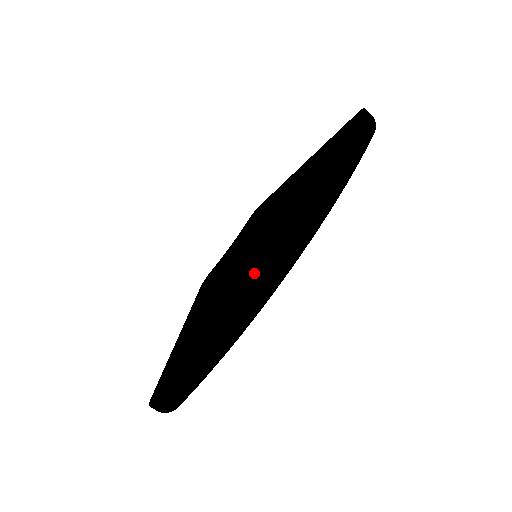
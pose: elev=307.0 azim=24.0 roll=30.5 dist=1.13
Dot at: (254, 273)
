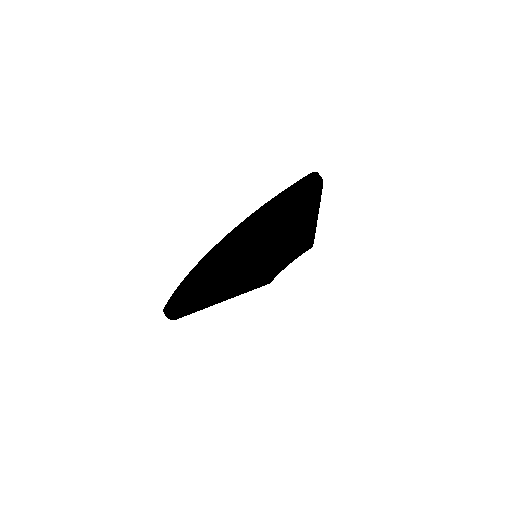
Dot at: occluded
